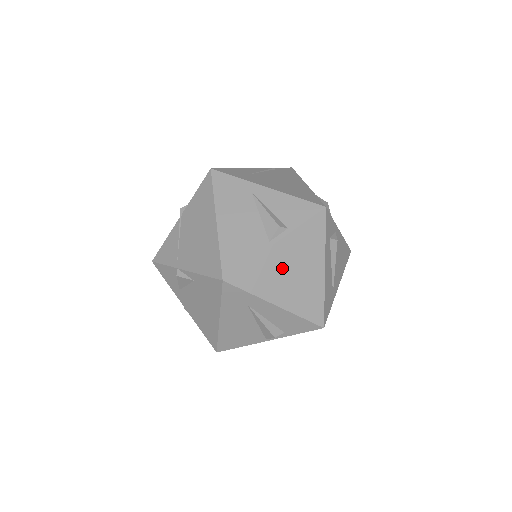
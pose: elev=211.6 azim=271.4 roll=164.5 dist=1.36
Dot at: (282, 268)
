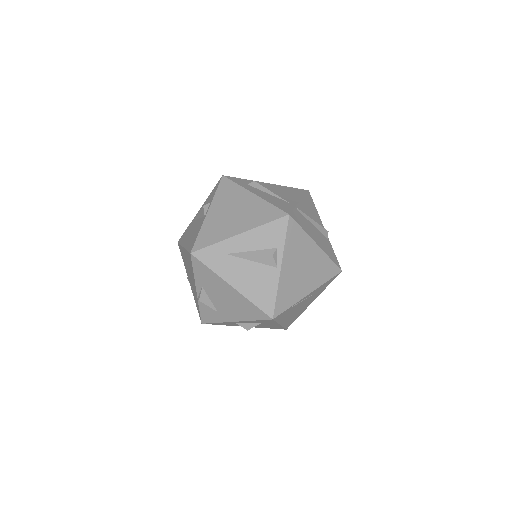
Dot at: (224, 217)
